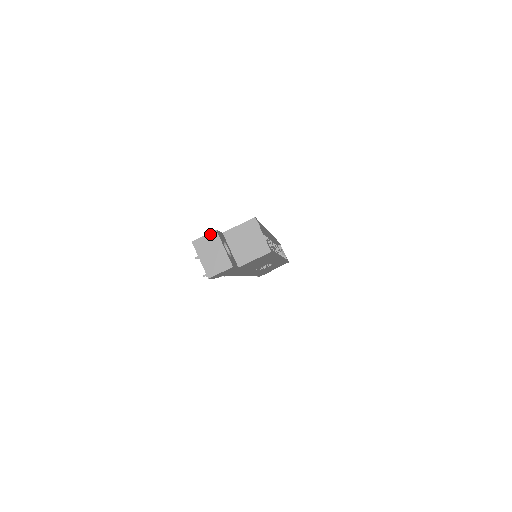
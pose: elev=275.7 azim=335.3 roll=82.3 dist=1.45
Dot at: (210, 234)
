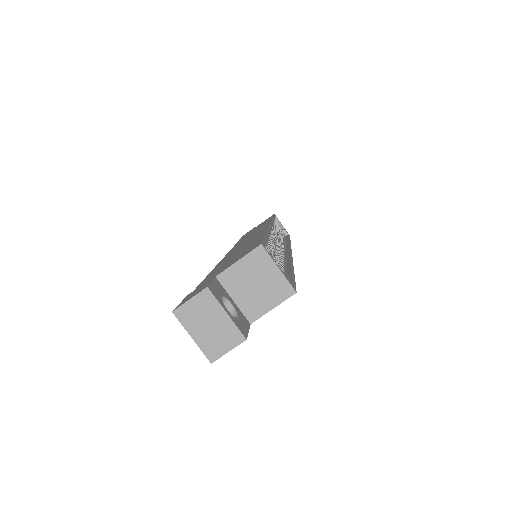
Dot at: (199, 295)
